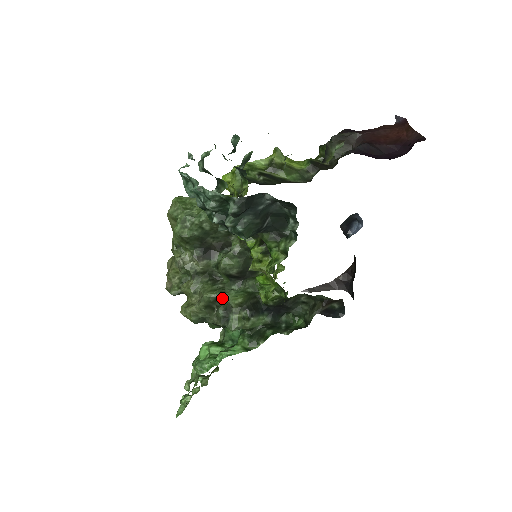
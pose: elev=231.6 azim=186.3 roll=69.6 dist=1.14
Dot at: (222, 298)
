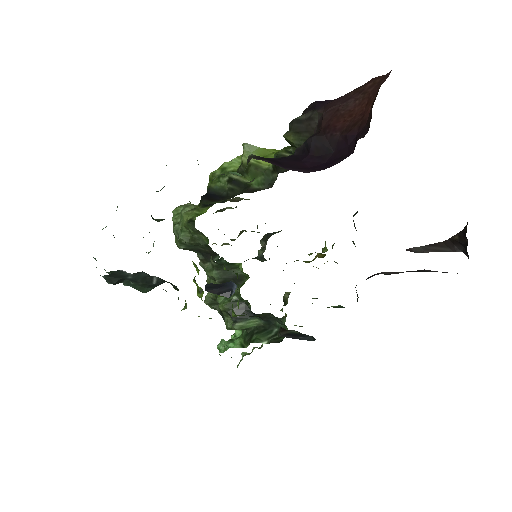
Dot at: occluded
